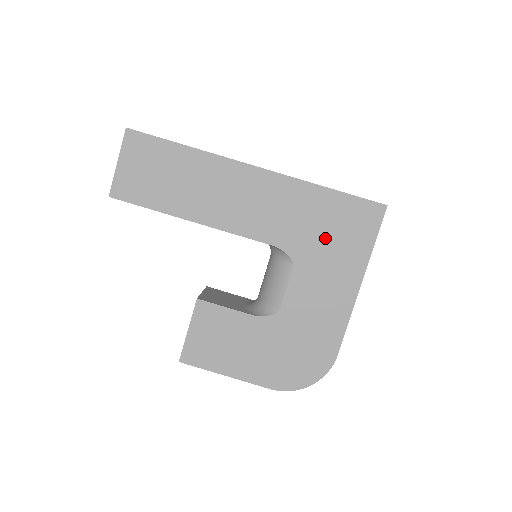
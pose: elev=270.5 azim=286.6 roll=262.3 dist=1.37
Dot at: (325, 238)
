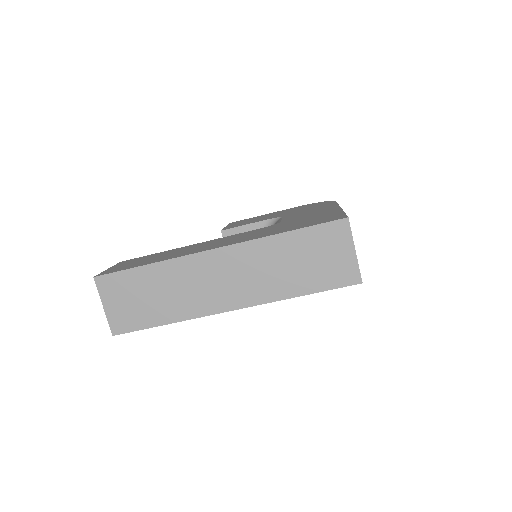
Dot at: occluded
